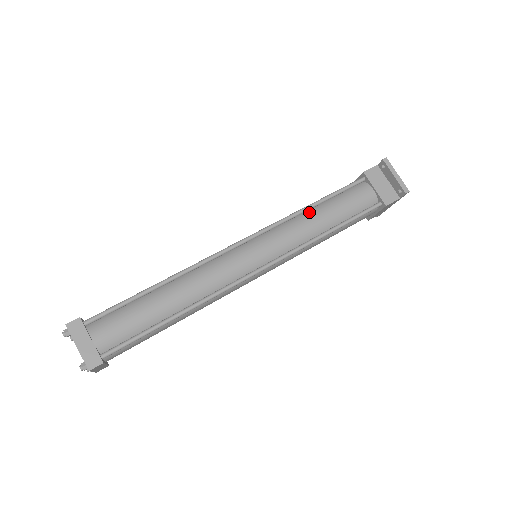
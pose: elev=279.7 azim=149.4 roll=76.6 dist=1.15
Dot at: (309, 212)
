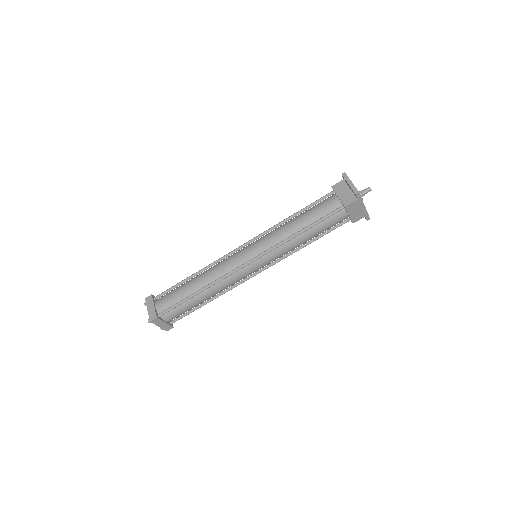
Dot at: (289, 221)
